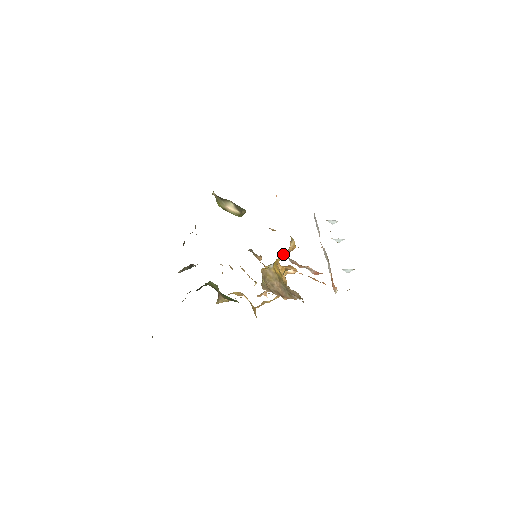
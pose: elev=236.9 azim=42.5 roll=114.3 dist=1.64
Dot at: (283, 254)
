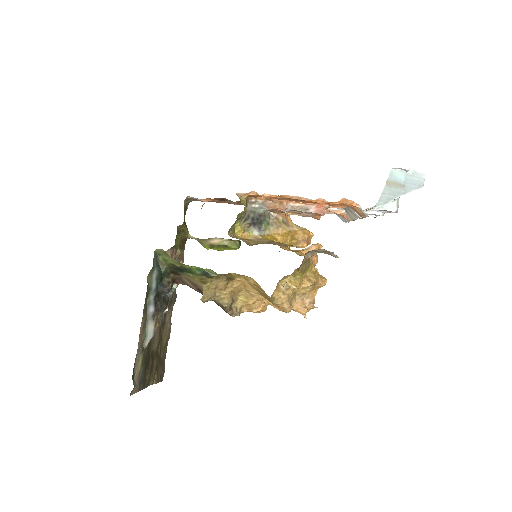
Dot at: (271, 223)
